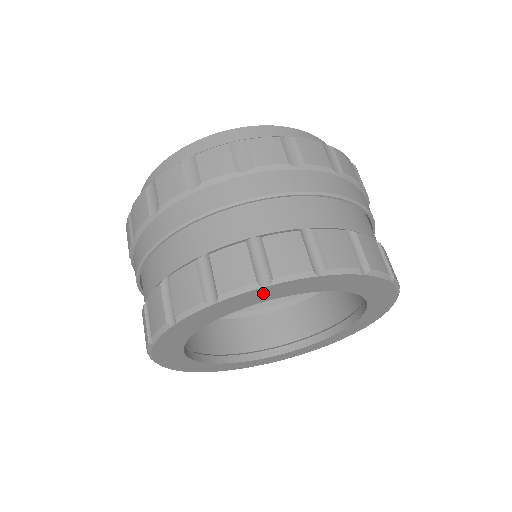
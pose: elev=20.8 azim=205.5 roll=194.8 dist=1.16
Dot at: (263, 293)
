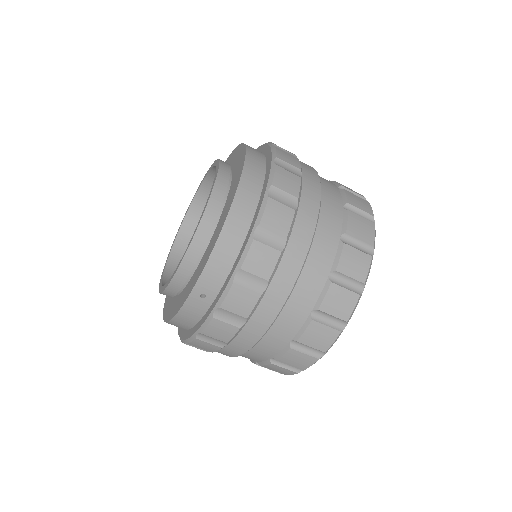
Dot at: occluded
